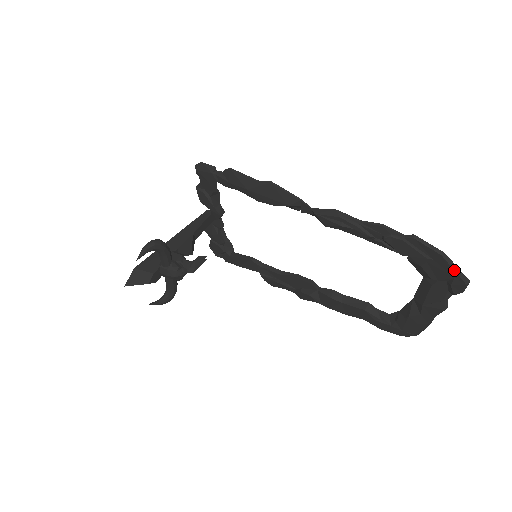
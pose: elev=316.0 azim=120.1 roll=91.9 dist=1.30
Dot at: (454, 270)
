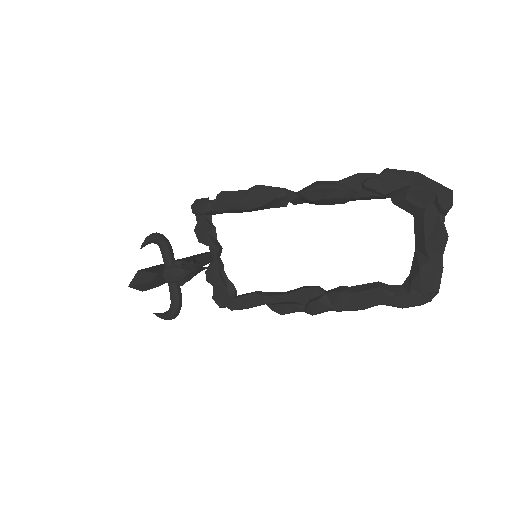
Dot at: (433, 183)
